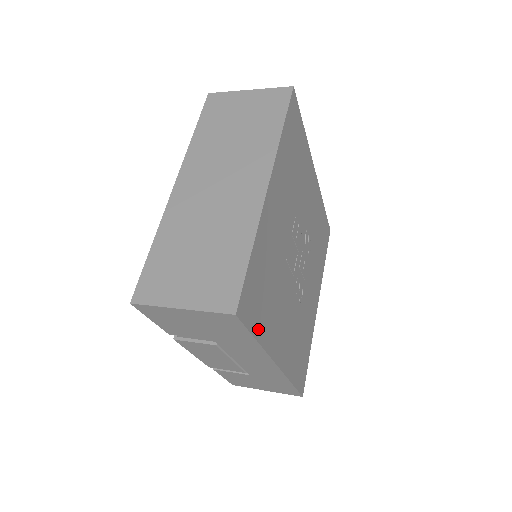
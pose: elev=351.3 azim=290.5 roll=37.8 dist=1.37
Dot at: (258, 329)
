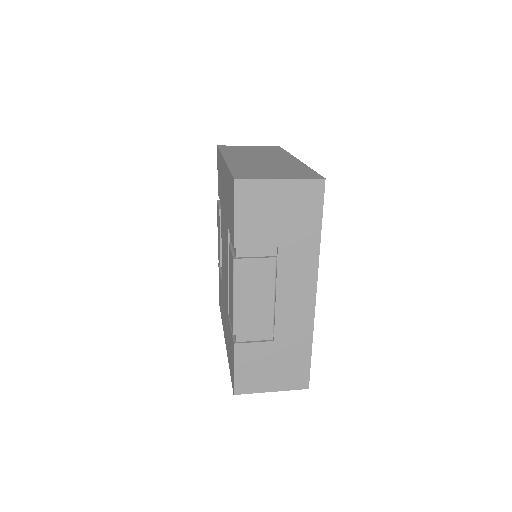
Dot at: occluded
